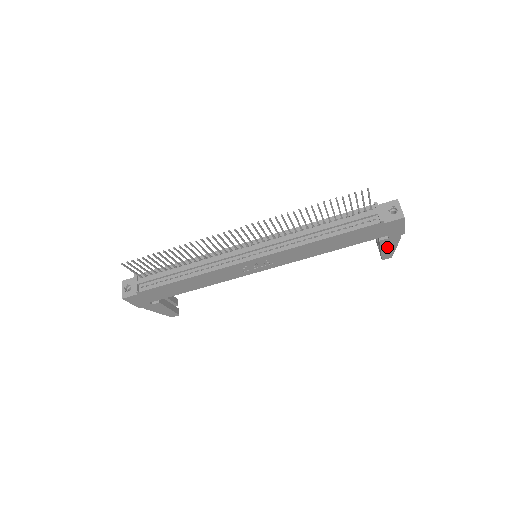
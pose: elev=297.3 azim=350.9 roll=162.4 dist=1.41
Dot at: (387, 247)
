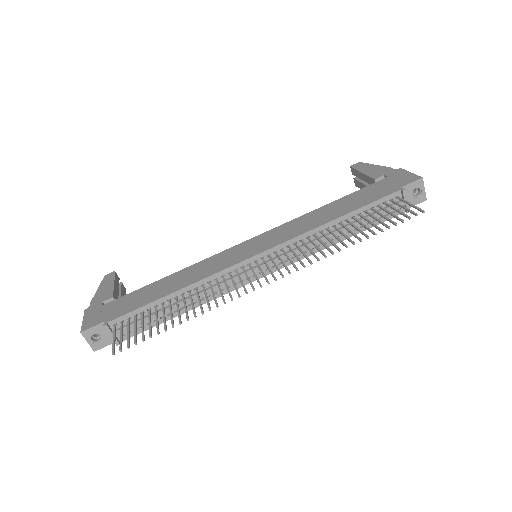
Dot at: occluded
